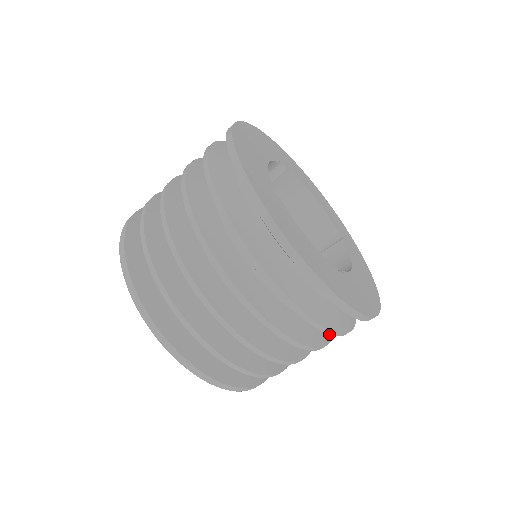
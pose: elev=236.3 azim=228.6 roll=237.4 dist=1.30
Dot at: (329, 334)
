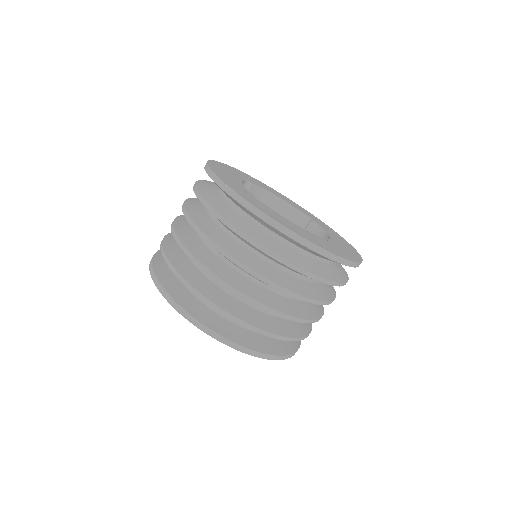
Dot at: occluded
